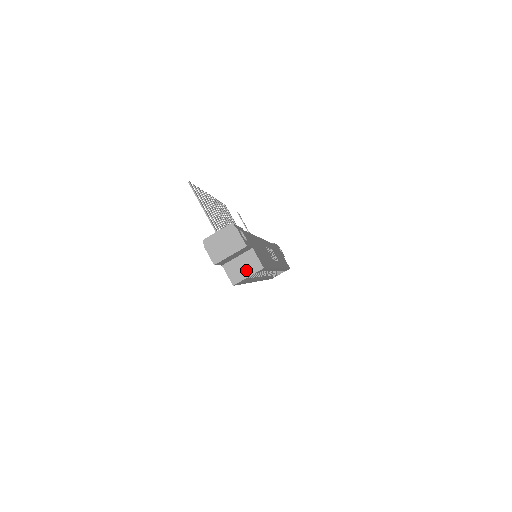
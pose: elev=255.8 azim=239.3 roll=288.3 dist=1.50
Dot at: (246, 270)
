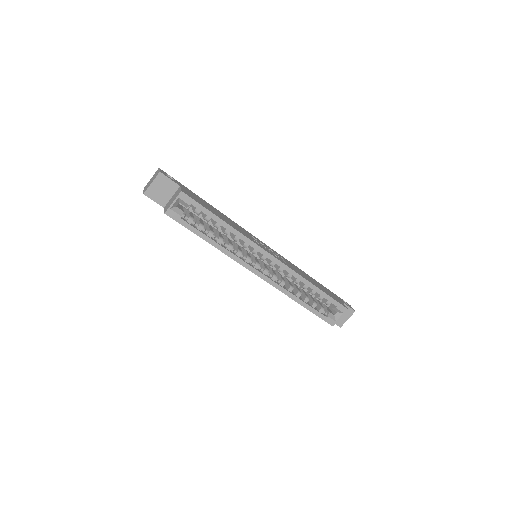
Dot at: (173, 200)
